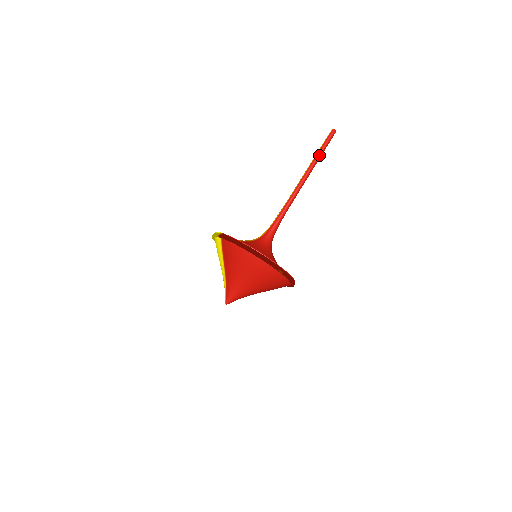
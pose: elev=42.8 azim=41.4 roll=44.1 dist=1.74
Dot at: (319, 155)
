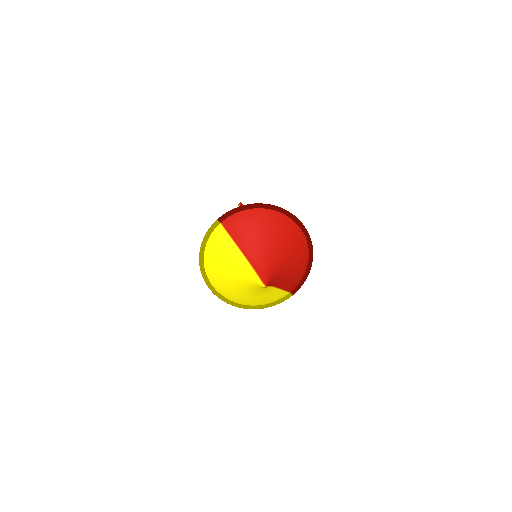
Dot at: occluded
